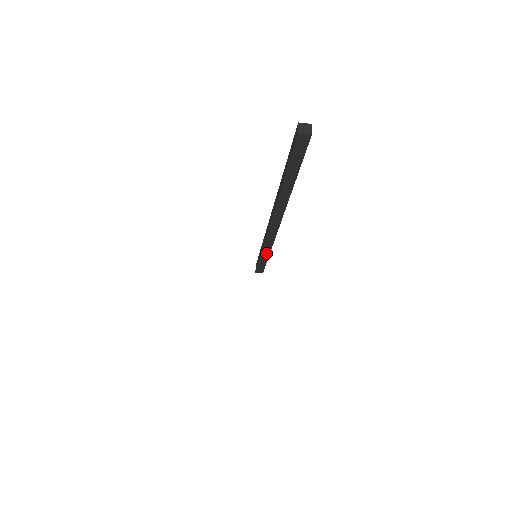
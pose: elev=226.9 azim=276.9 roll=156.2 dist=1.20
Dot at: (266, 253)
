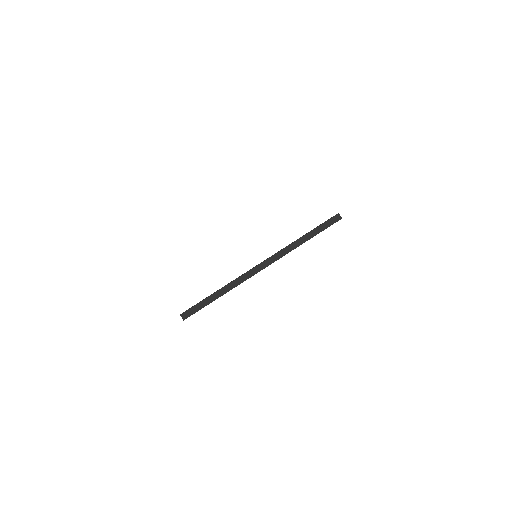
Dot at: (220, 293)
